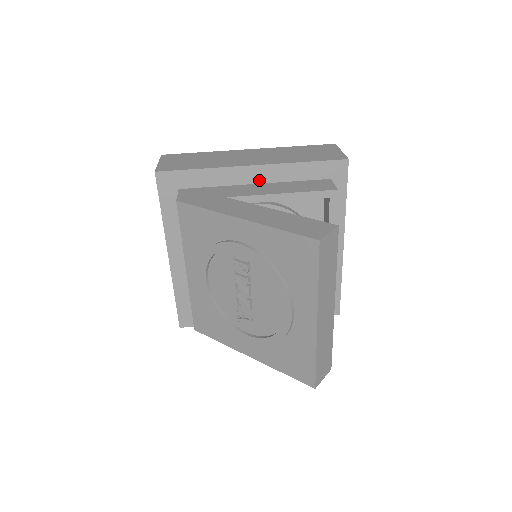
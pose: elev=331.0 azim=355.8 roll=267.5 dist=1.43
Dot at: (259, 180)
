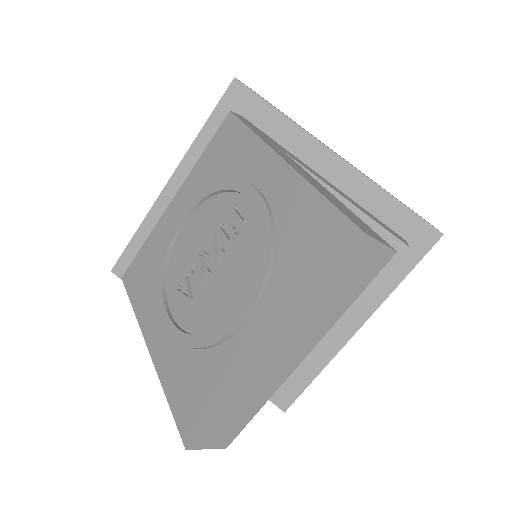
Dot at: (330, 176)
